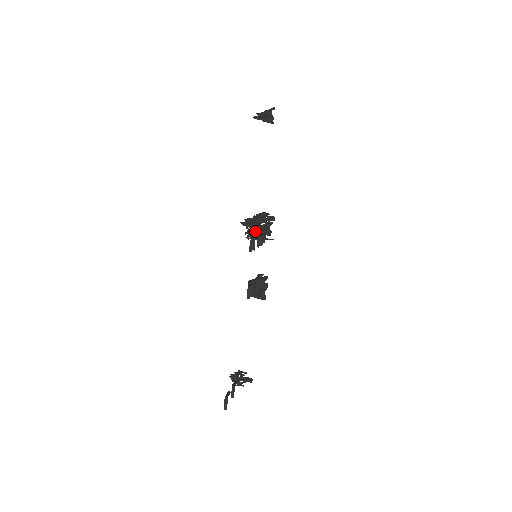
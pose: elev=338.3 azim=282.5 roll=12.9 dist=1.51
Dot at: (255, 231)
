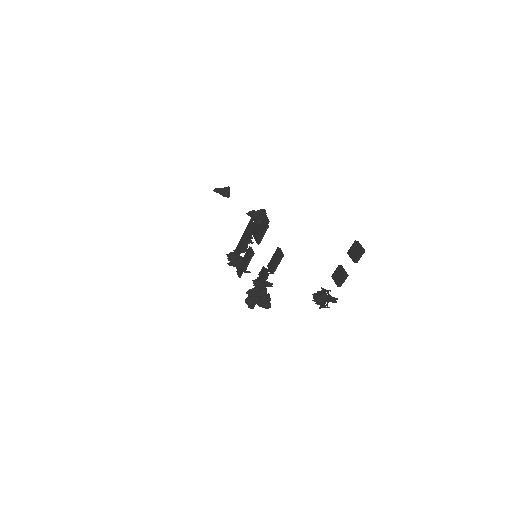
Dot at: (264, 217)
